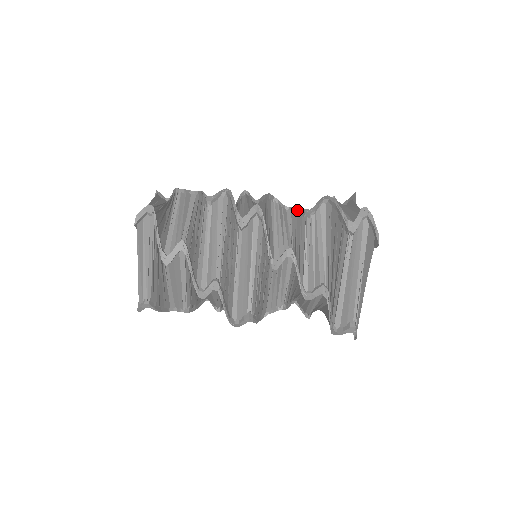
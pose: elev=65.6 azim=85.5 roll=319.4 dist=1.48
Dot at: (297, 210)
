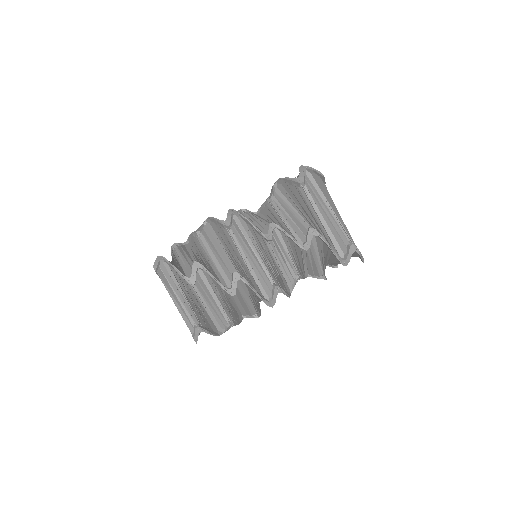
Dot at: (262, 206)
